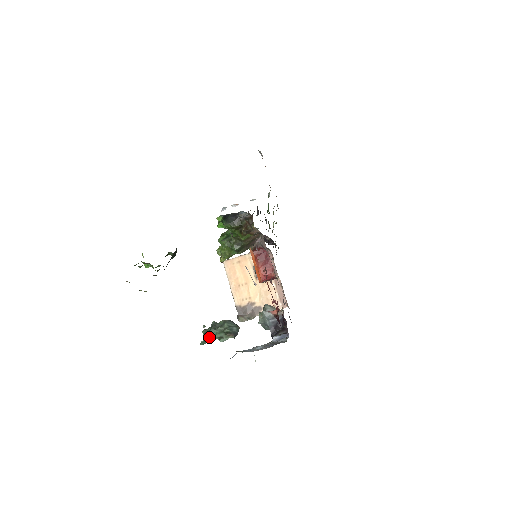
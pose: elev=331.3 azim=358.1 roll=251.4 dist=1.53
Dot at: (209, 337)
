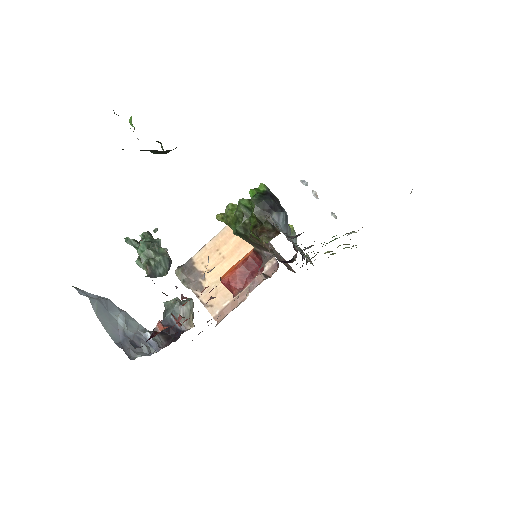
Dot at: (138, 244)
